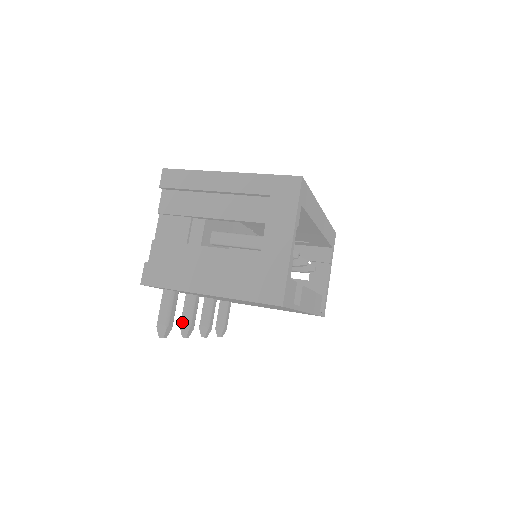
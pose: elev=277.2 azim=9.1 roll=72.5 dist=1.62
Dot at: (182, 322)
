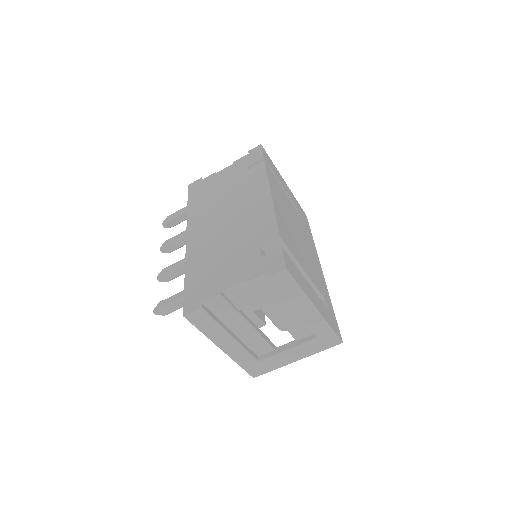
Dot at: (167, 276)
